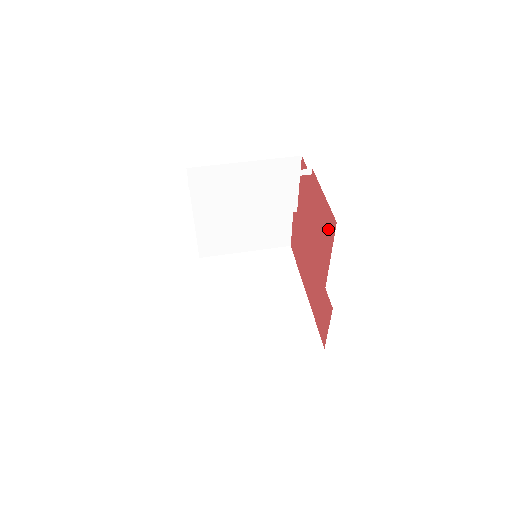
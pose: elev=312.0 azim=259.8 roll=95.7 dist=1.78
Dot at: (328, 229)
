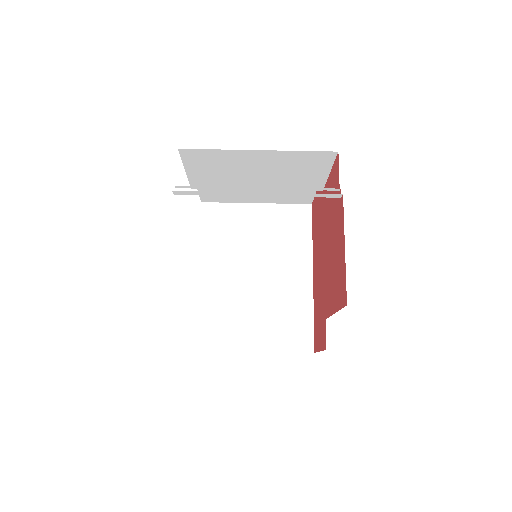
Dot at: (339, 287)
